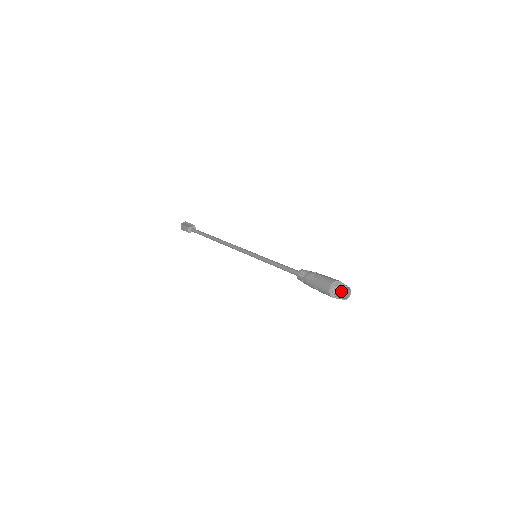
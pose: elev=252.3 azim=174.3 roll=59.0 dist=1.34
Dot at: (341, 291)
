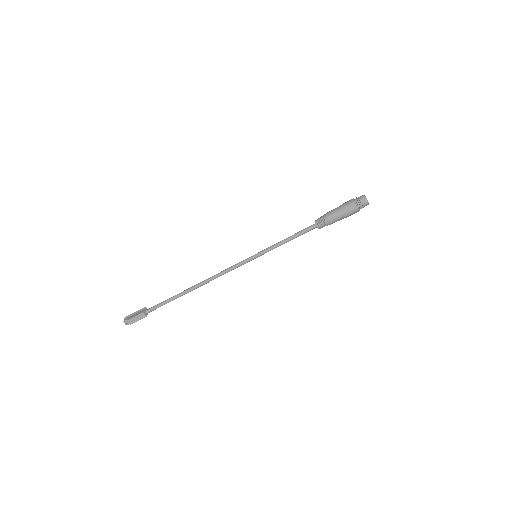
Dot at: occluded
